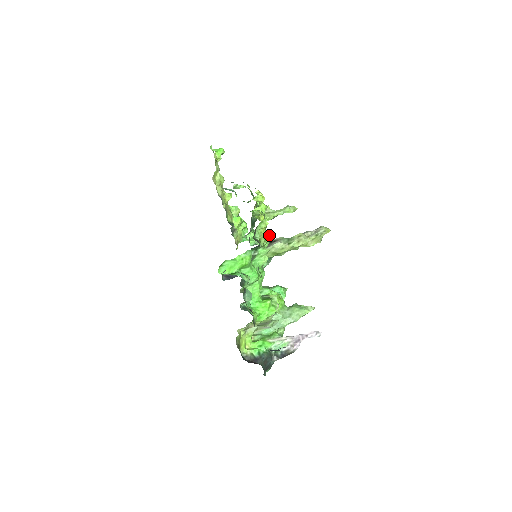
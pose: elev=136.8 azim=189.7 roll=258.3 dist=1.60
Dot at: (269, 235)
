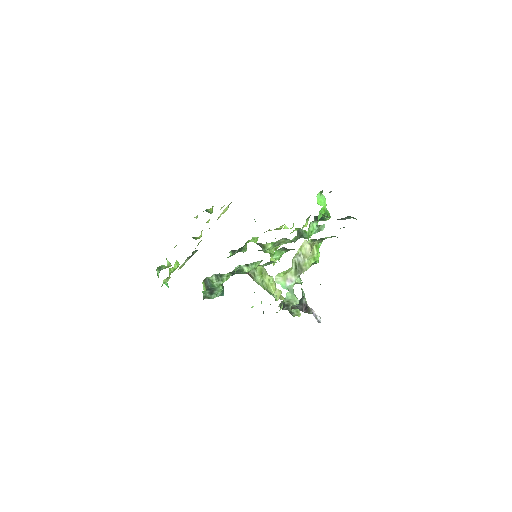
Dot at: (276, 249)
